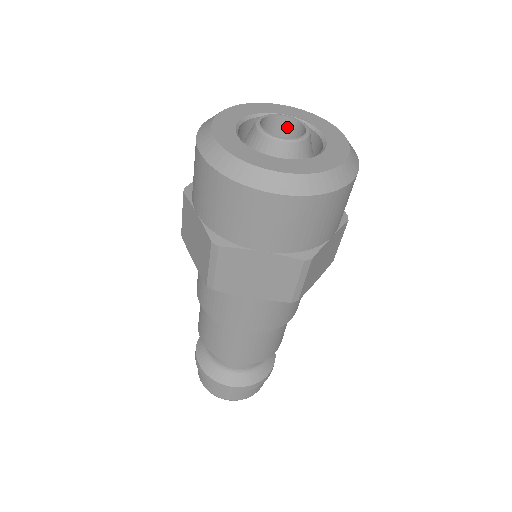
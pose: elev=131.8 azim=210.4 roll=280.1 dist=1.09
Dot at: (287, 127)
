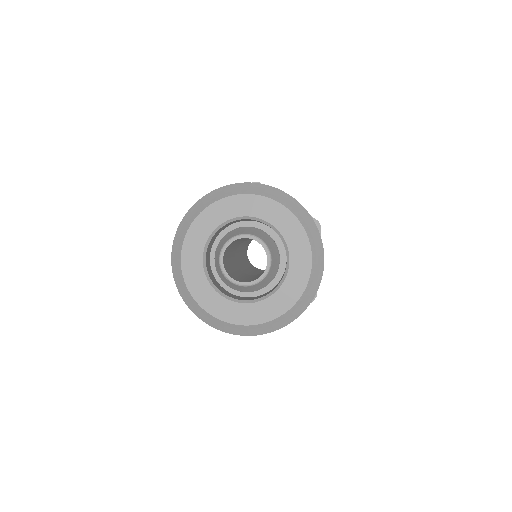
Dot at: occluded
